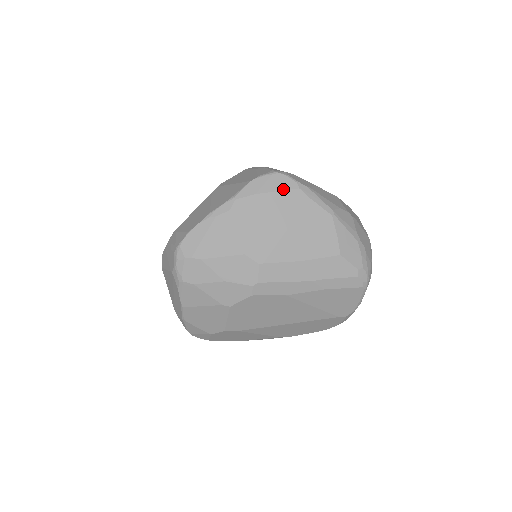
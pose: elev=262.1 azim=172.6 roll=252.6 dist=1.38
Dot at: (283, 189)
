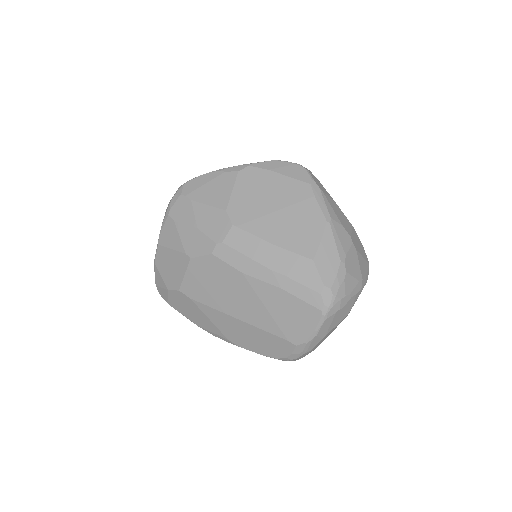
Dot at: (295, 178)
